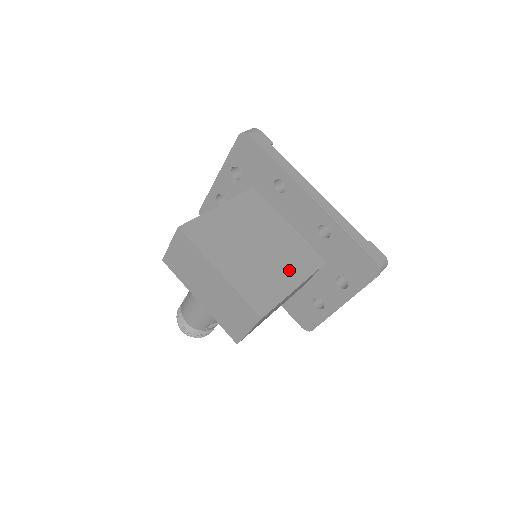
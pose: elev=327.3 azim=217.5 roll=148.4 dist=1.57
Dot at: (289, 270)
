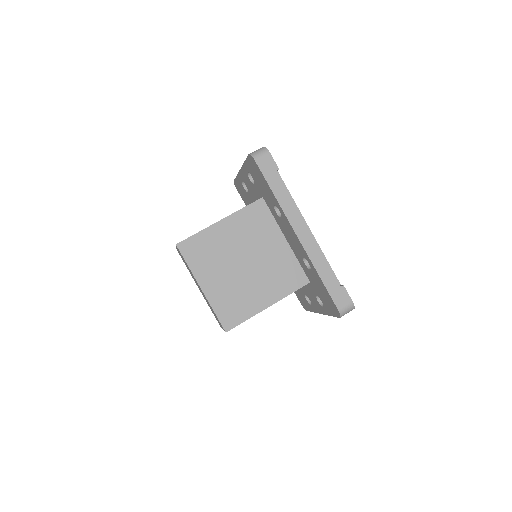
Dot at: (267, 289)
